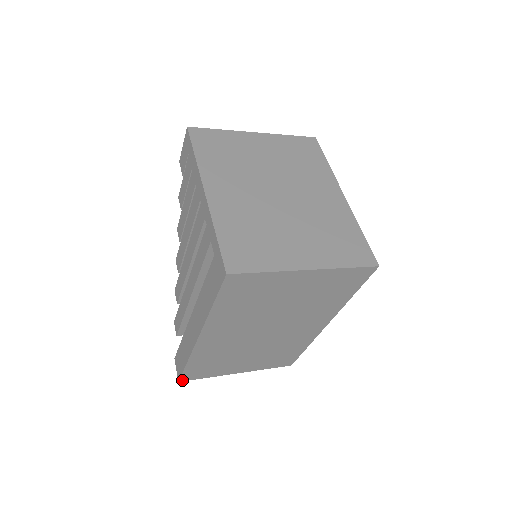
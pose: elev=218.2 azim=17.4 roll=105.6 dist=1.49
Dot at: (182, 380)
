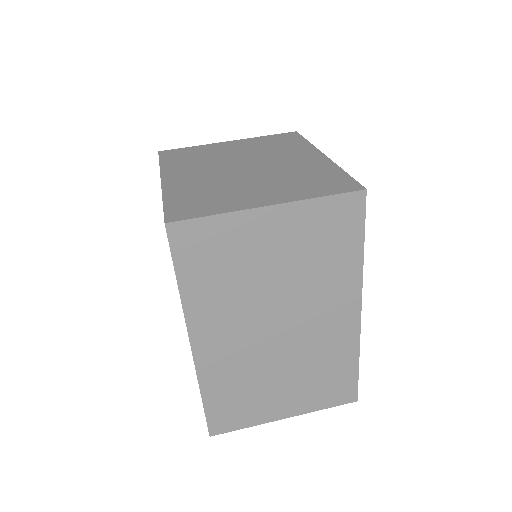
Dot at: (213, 433)
